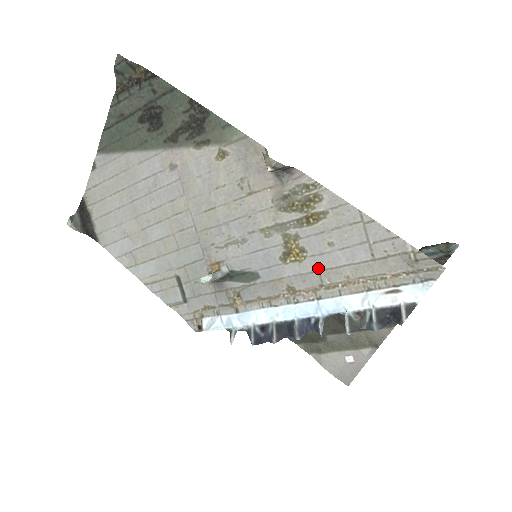
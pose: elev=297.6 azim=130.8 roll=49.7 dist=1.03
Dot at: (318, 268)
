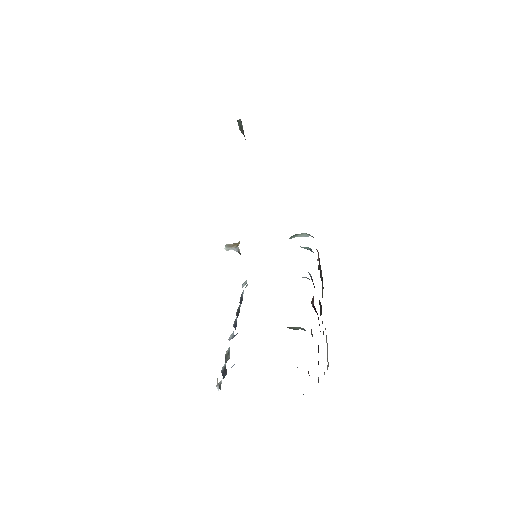
Dot at: occluded
